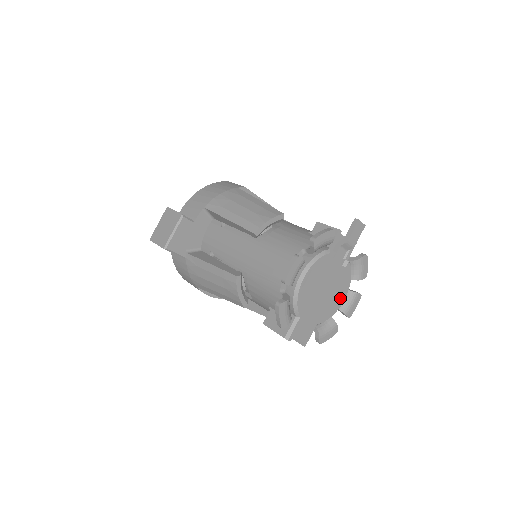
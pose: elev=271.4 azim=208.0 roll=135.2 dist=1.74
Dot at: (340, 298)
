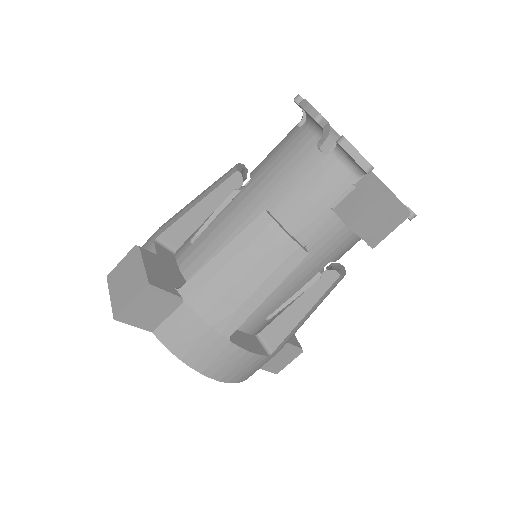
Dot at: occluded
